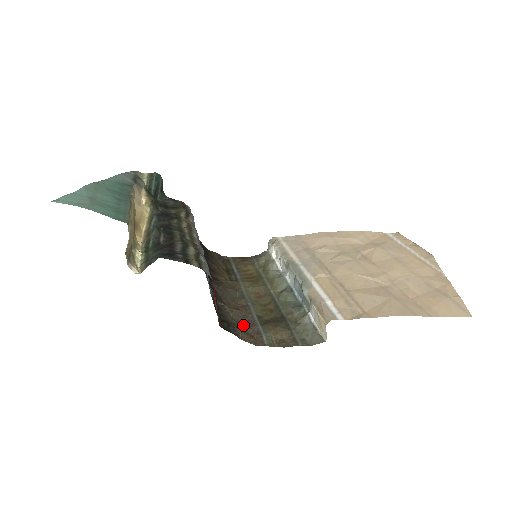
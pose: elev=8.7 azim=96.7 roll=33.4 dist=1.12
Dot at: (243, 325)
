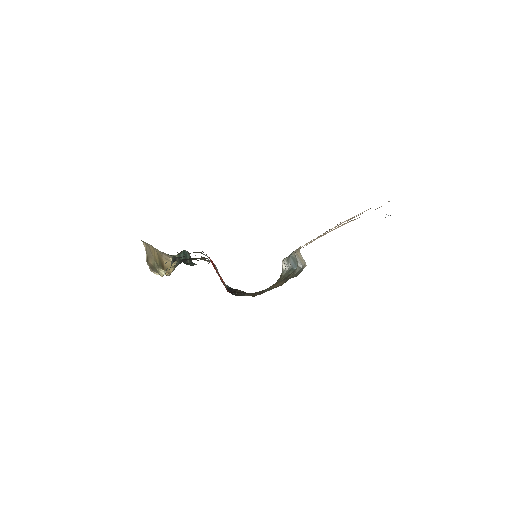
Dot at: occluded
